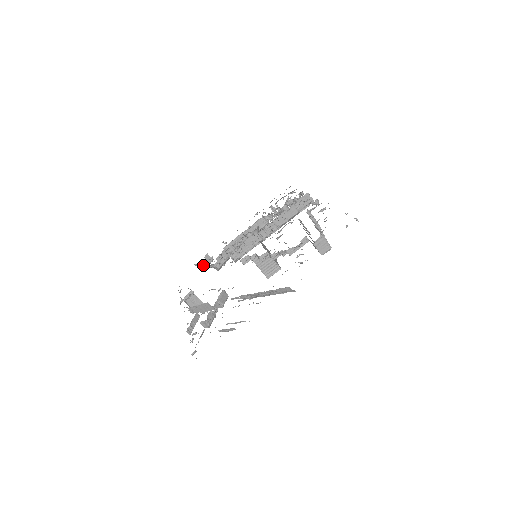
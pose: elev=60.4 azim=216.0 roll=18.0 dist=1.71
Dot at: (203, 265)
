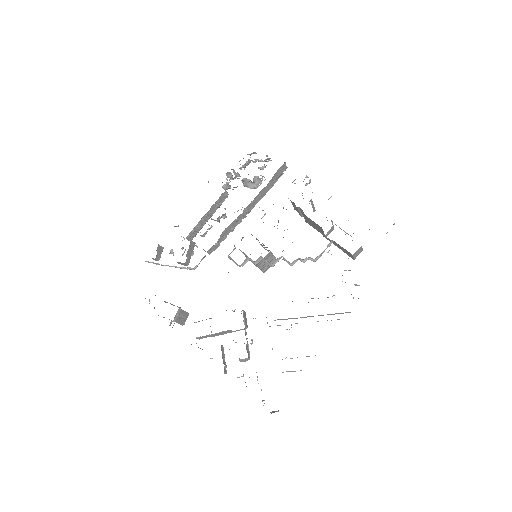
Dot at: (167, 265)
